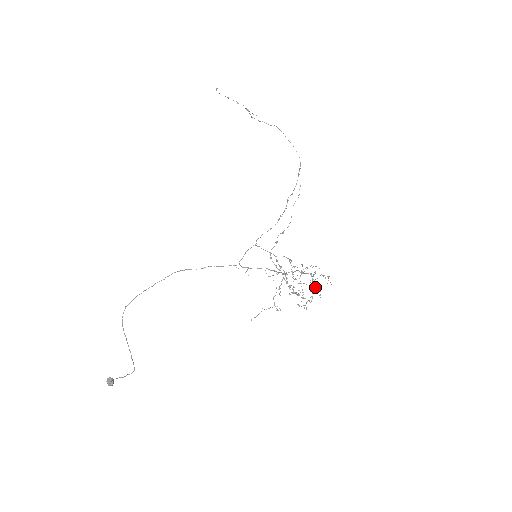
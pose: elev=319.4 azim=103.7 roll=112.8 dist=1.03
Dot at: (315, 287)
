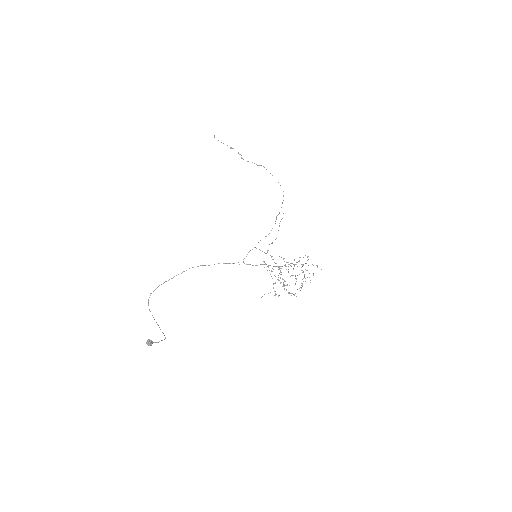
Dot at: (304, 277)
